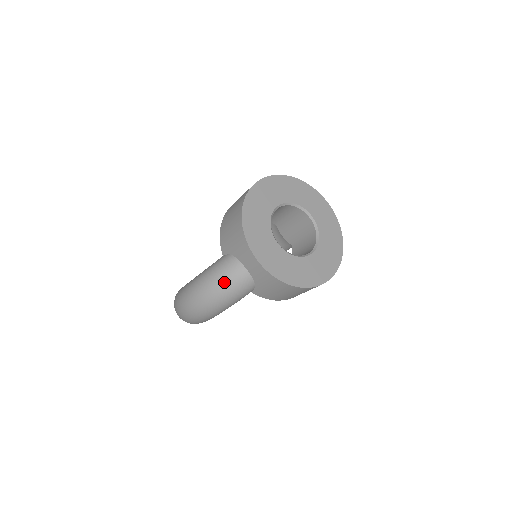
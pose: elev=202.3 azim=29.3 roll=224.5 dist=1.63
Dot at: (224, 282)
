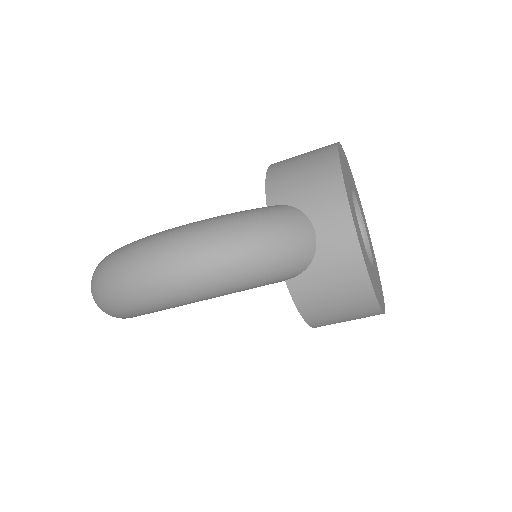
Dot at: (277, 234)
